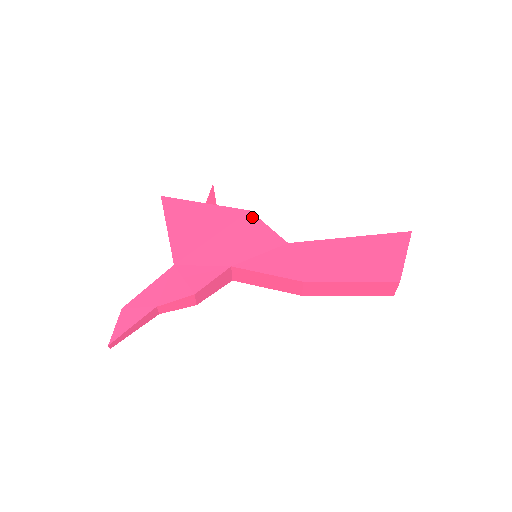
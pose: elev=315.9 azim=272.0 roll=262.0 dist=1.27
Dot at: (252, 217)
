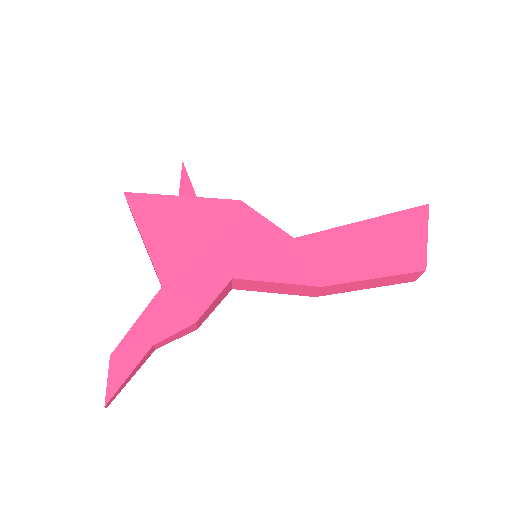
Dot at: (245, 209)
